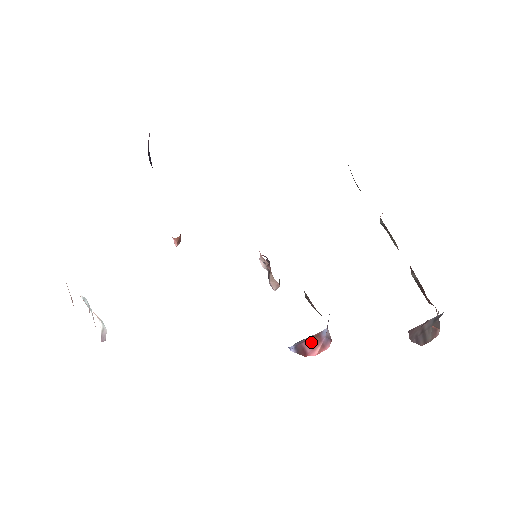
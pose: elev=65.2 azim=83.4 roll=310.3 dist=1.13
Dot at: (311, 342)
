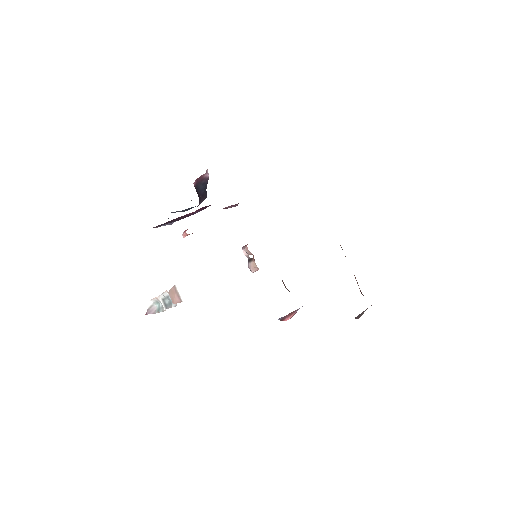
Dot at: (290, 314)
